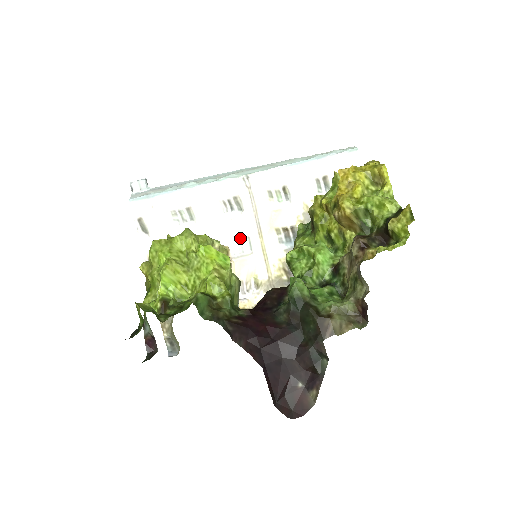
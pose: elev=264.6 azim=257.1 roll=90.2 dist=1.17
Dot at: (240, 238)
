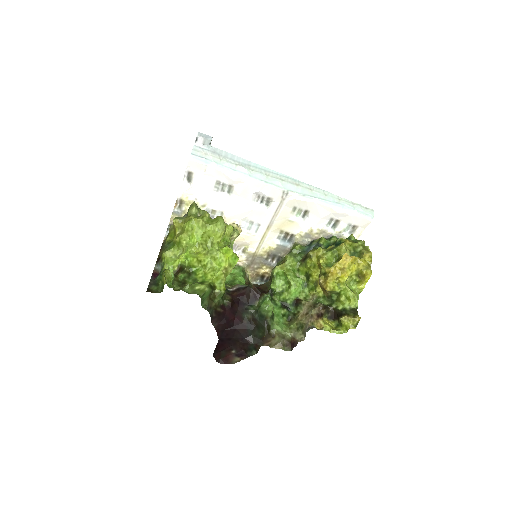
Dot at: (254, 222)
